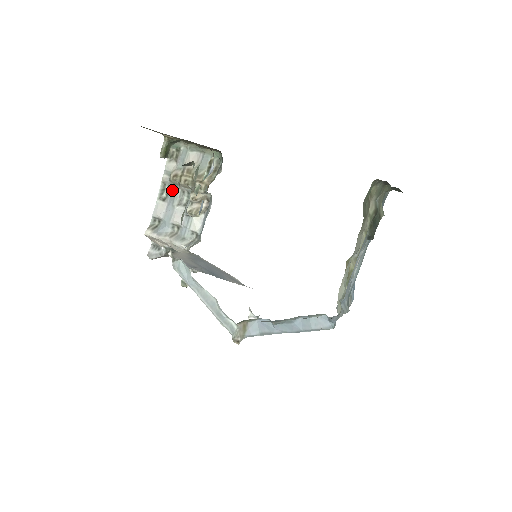
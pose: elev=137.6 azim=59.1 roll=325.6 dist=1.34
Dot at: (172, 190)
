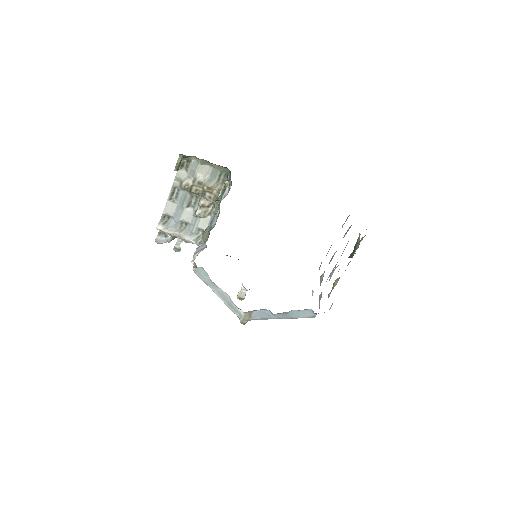
Dot at: (182, 194)
